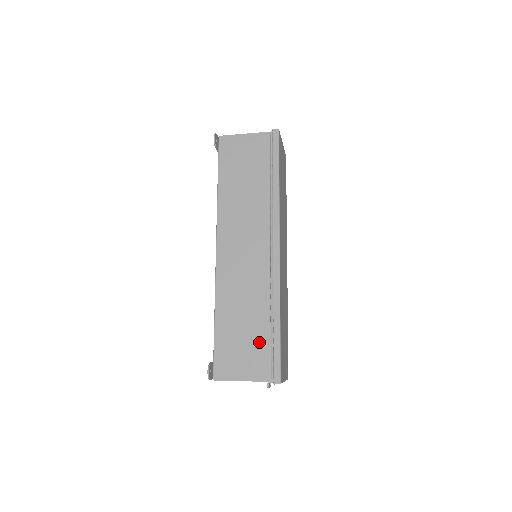
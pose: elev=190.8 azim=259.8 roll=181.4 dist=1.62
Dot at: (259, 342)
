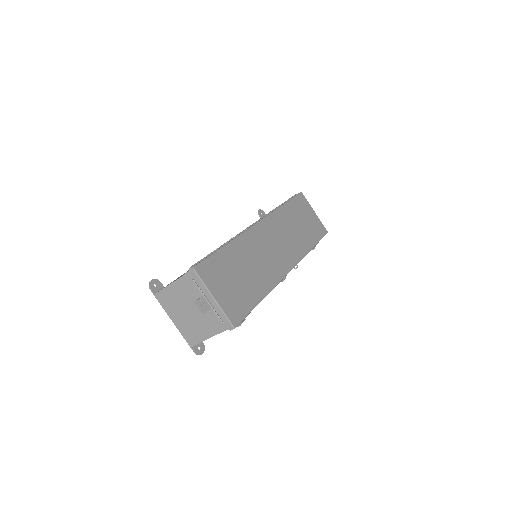
Dot at: occluded
